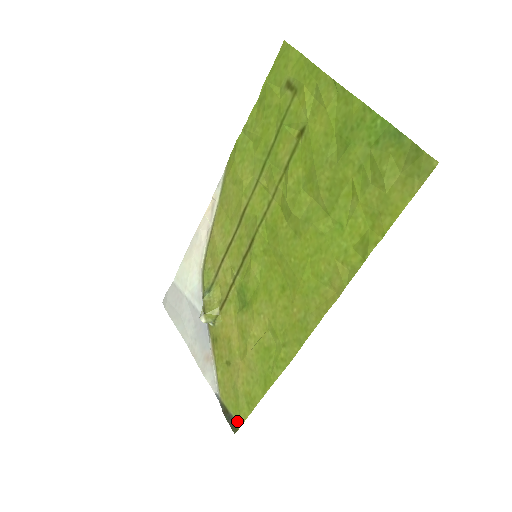
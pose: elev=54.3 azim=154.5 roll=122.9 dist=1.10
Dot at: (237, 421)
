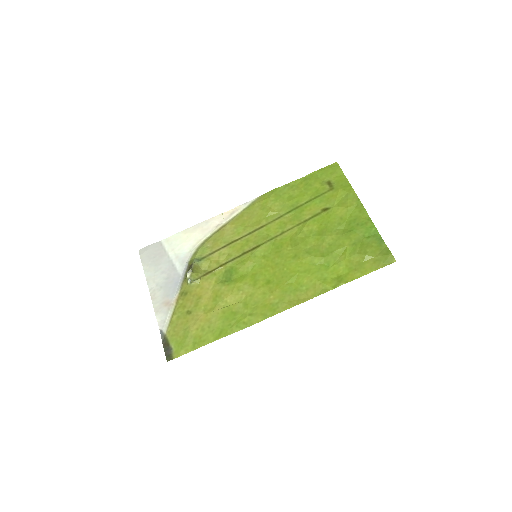
Dot at: (175, 353)
